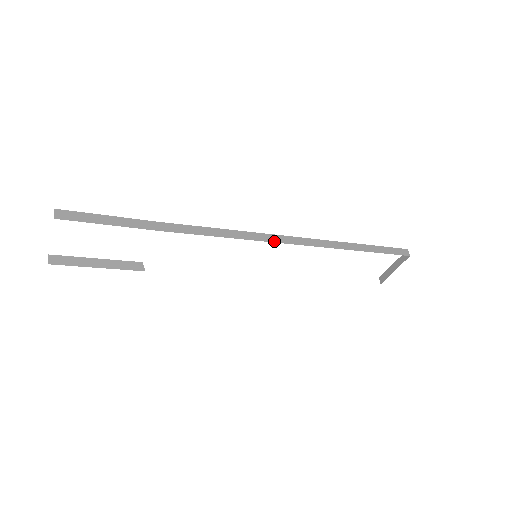
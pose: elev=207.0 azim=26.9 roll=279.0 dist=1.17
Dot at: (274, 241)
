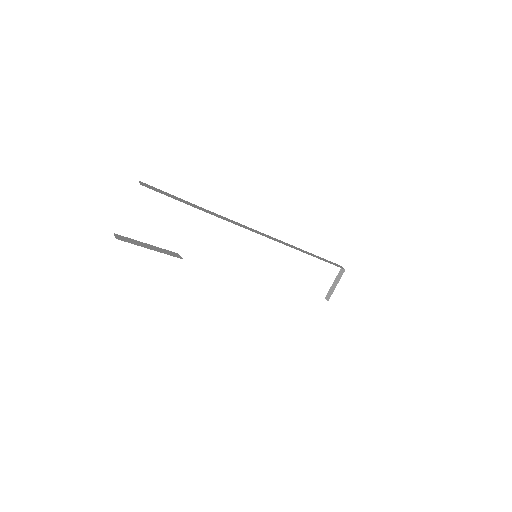
Dot at: (271, 238)
